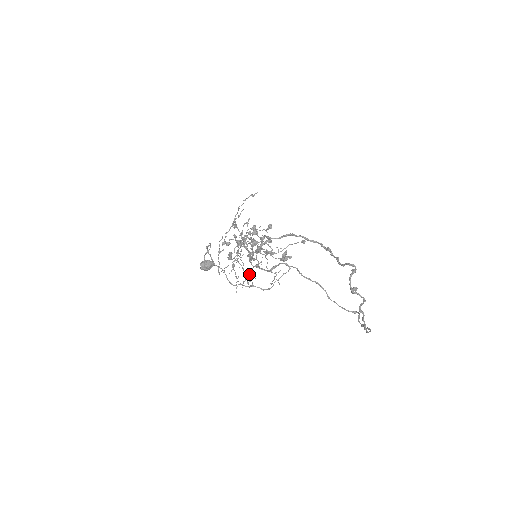
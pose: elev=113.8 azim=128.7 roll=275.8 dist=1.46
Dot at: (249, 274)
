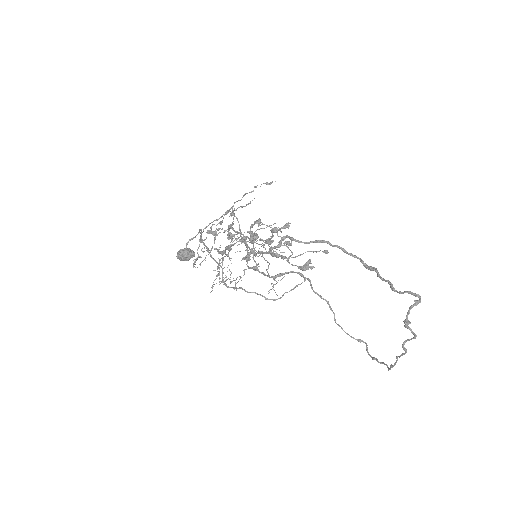
Dot at: (230, 274)
